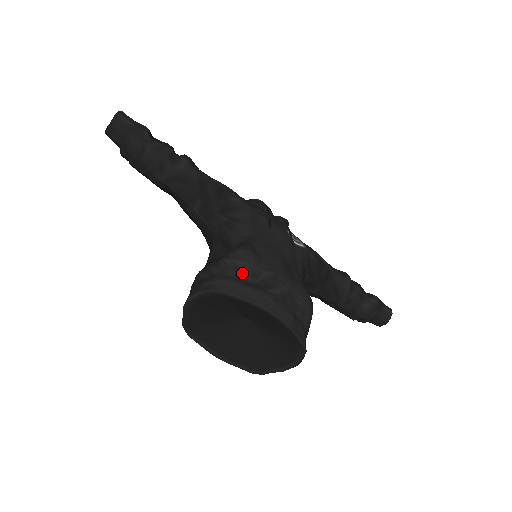
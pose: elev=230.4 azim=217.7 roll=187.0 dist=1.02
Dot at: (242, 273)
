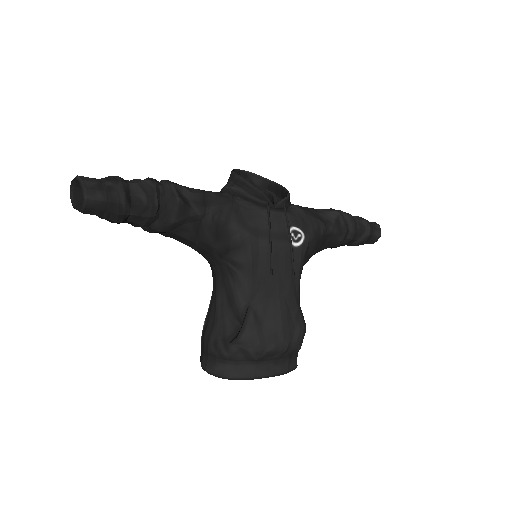
Dot at: (248, 355)
